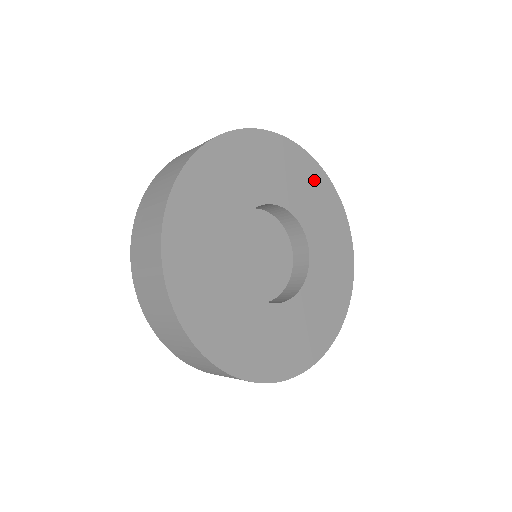
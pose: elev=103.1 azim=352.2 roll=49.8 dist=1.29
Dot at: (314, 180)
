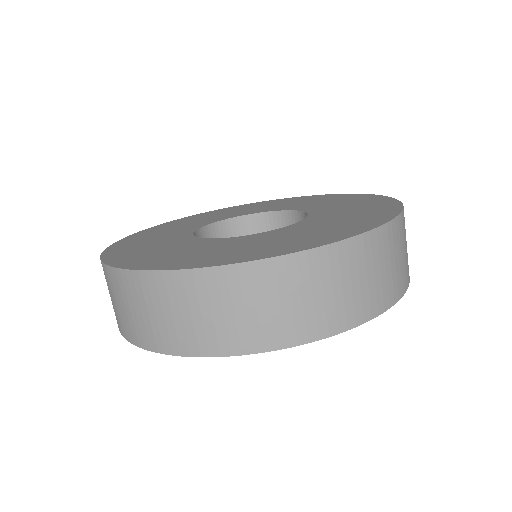
Dot at: (363, 201)
